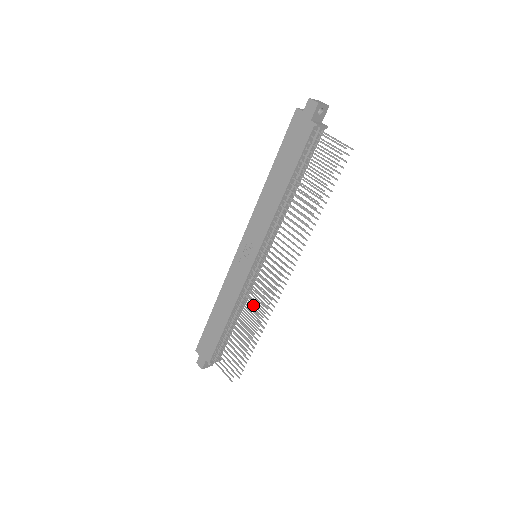
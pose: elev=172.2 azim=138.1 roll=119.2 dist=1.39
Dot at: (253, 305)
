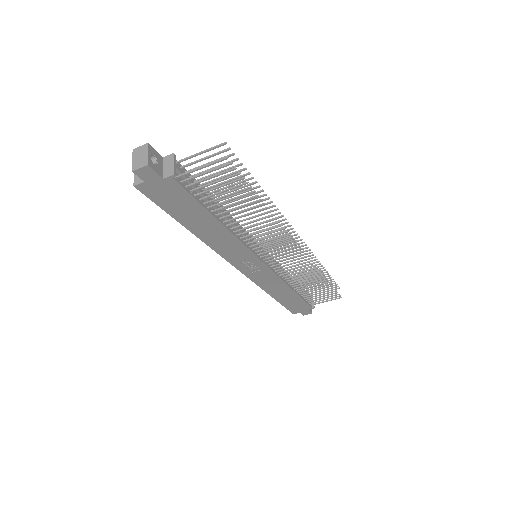
Dot at: occluded
